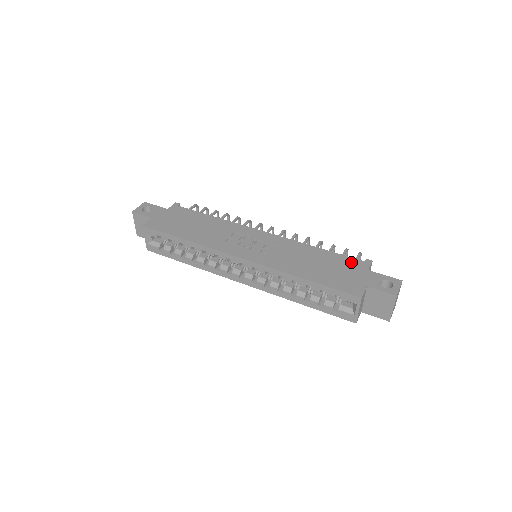
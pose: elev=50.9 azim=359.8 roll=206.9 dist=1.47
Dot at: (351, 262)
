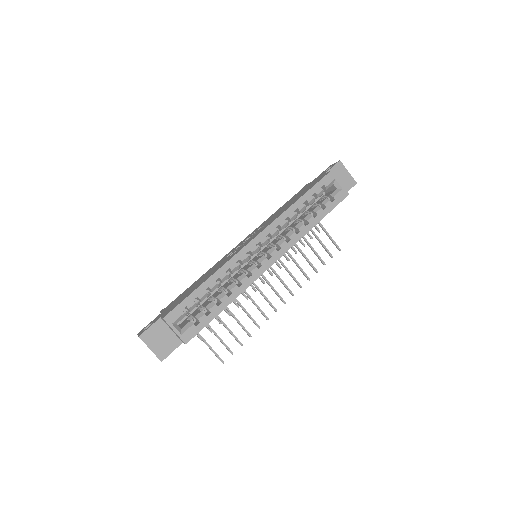
Dot at: occluded
